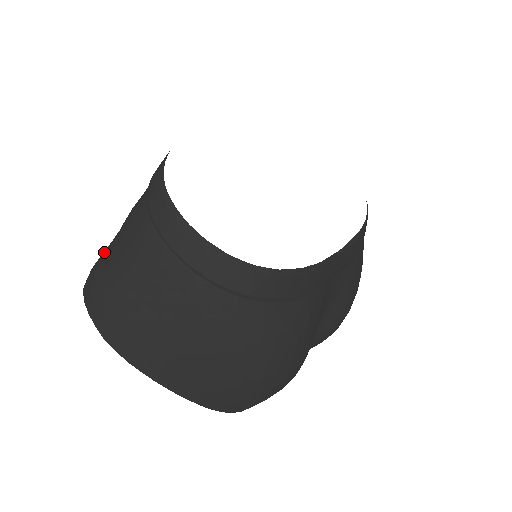
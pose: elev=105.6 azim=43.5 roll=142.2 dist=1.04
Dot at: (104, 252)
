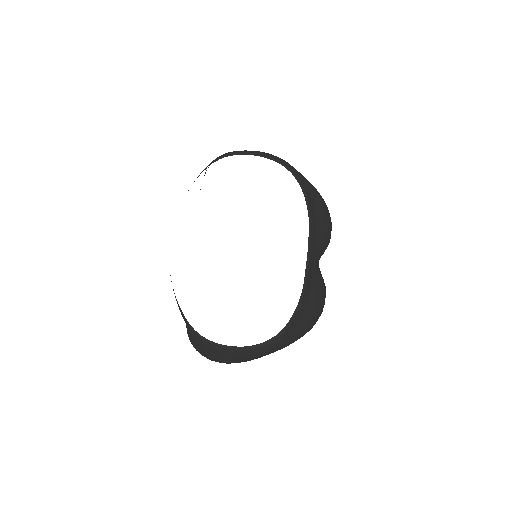
Dot at: (191, 341)
